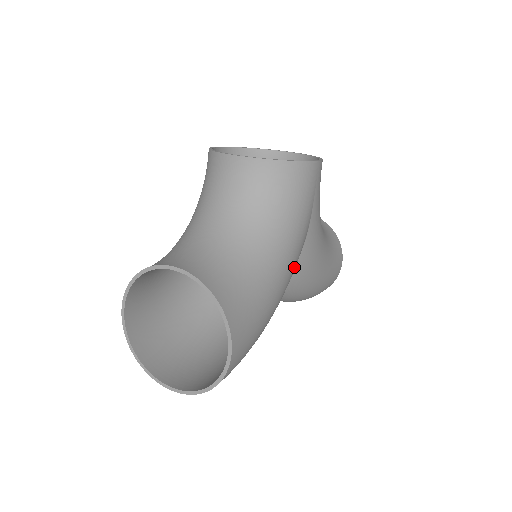
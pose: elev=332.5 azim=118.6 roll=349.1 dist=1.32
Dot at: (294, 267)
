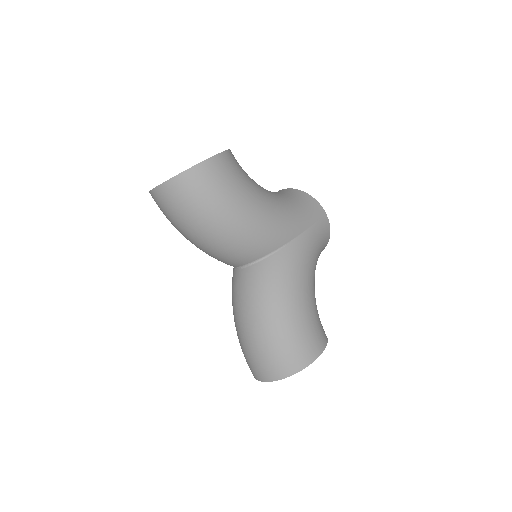
Dot at: (279, 226)
